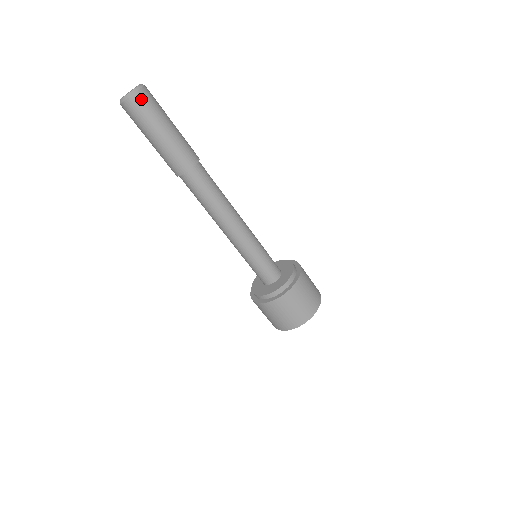
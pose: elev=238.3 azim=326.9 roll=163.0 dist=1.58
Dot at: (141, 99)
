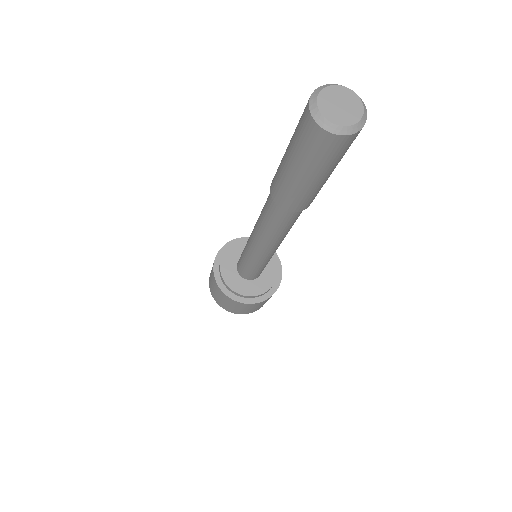
Dot at: (359, 132)
